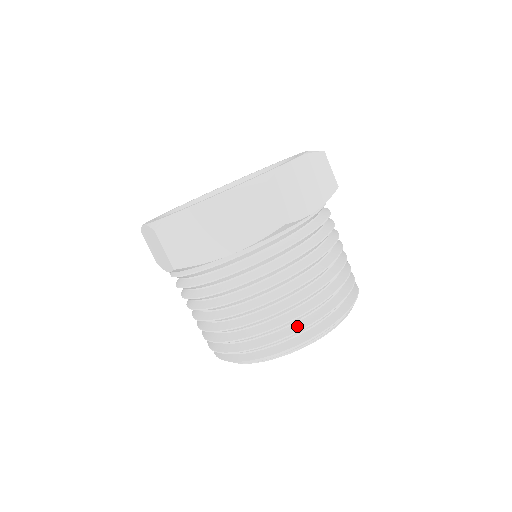
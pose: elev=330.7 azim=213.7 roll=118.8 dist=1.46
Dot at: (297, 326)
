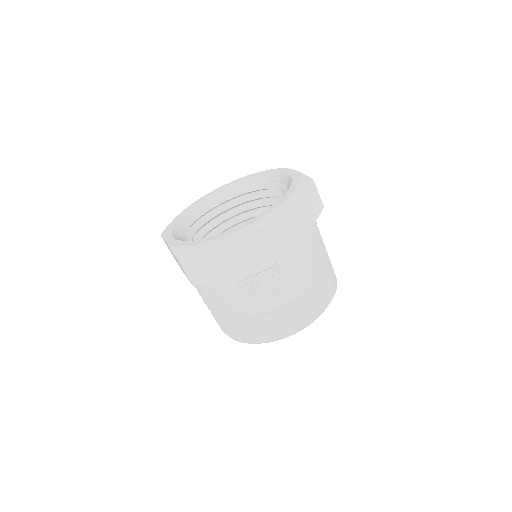
Dot at: (330, 281)
